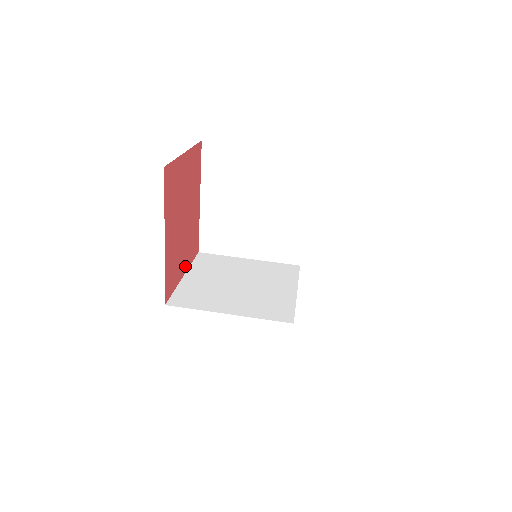
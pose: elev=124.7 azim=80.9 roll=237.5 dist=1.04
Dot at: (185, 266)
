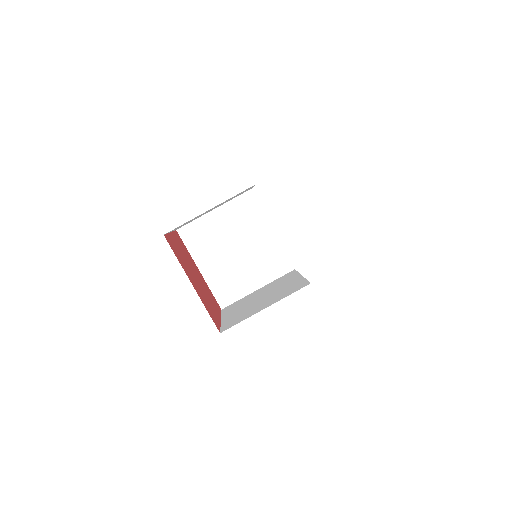
Dot at: (218, 314)
